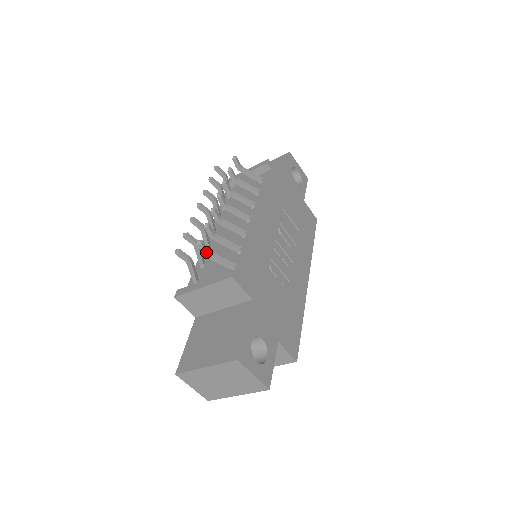
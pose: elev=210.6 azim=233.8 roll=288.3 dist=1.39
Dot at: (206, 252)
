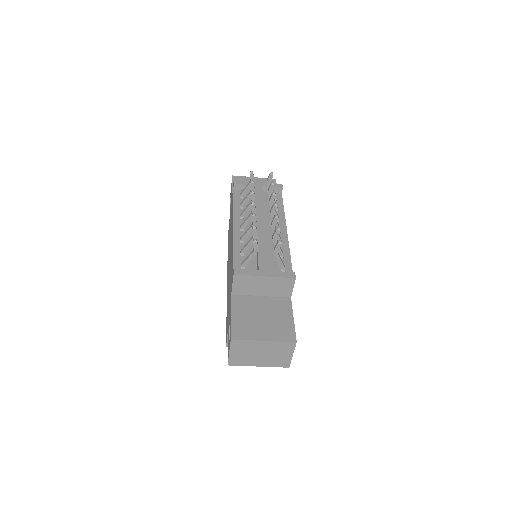
Dot at: occluded
